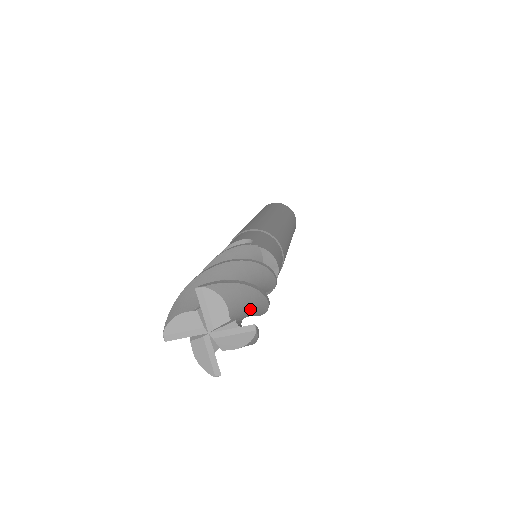
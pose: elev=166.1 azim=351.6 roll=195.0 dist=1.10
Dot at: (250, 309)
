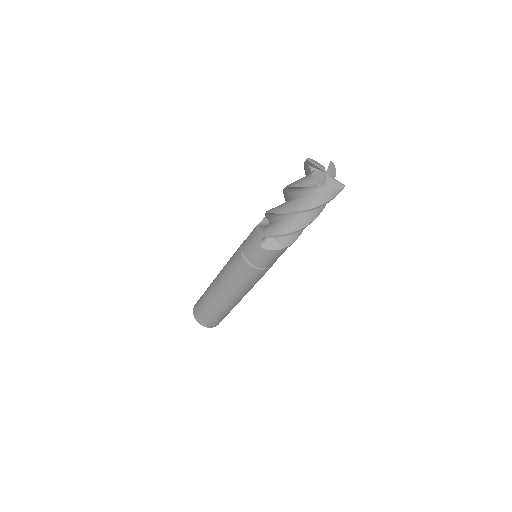
Dot at: occluded
